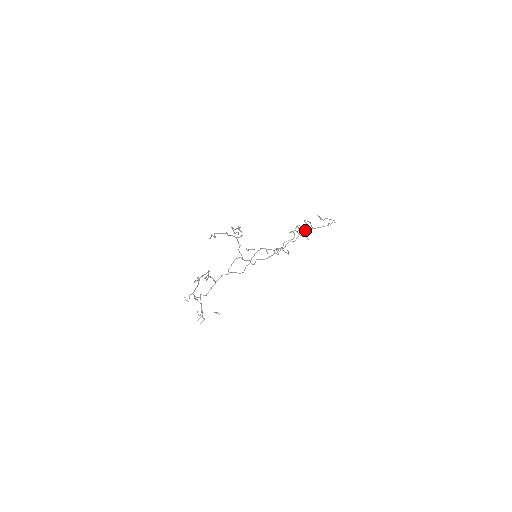
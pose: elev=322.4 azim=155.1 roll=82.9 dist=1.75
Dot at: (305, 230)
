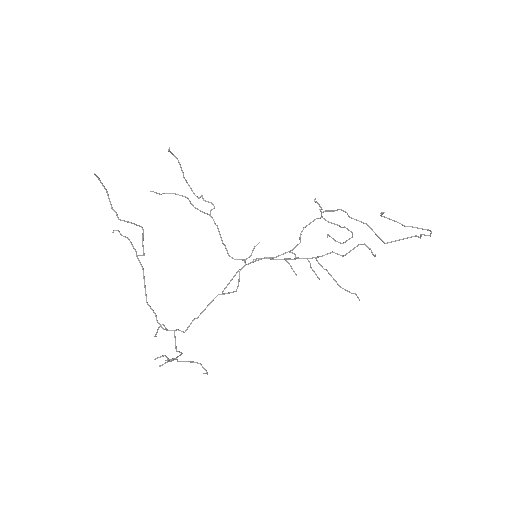
Dot at: (335, 210)
